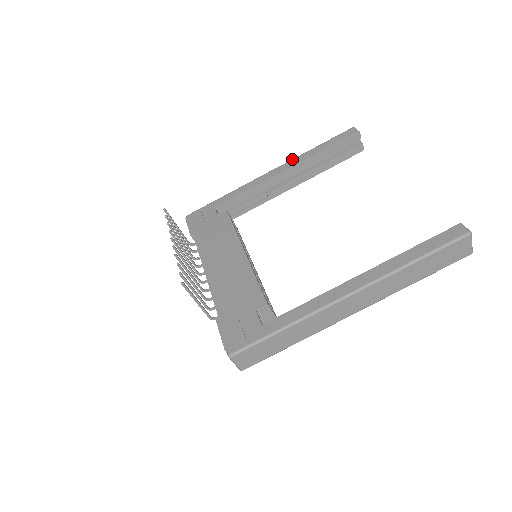
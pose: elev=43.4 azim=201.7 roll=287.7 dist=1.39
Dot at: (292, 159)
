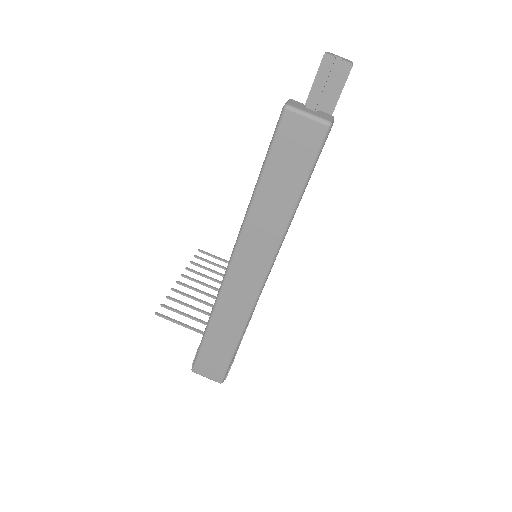
Dot at: occluded
